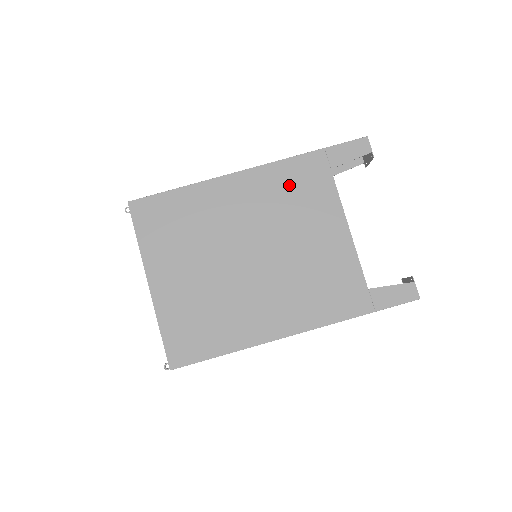
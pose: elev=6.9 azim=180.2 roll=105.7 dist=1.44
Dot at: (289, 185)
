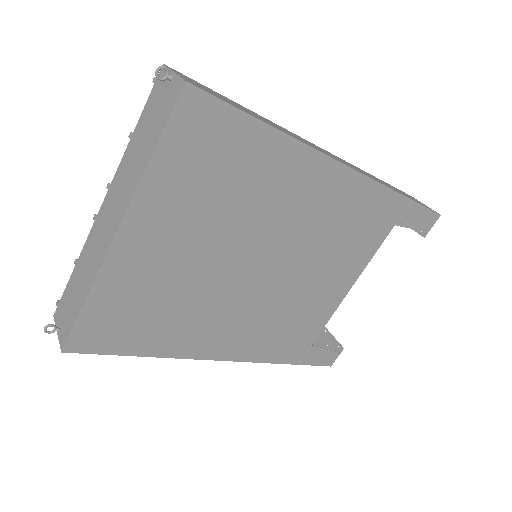
Dot at: (357, 216)
